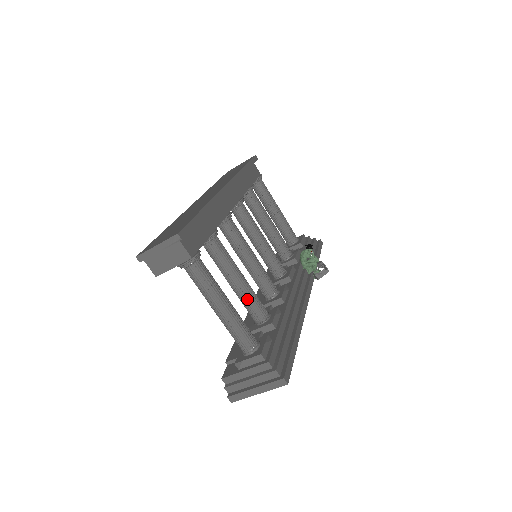
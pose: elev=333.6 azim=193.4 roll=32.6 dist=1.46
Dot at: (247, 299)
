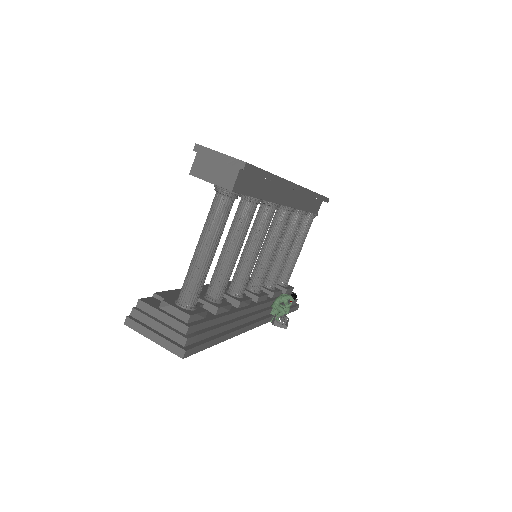
Dot at: (222, 271)
